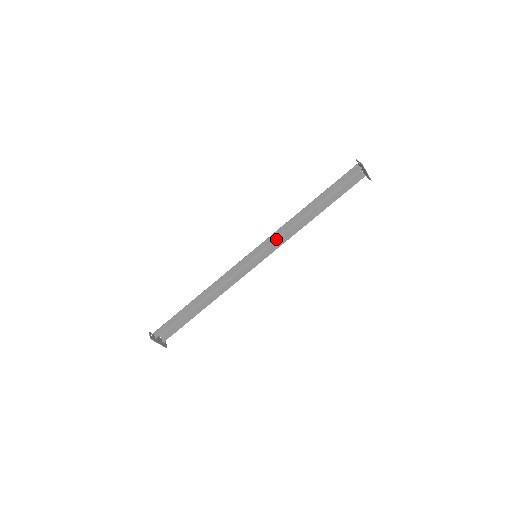
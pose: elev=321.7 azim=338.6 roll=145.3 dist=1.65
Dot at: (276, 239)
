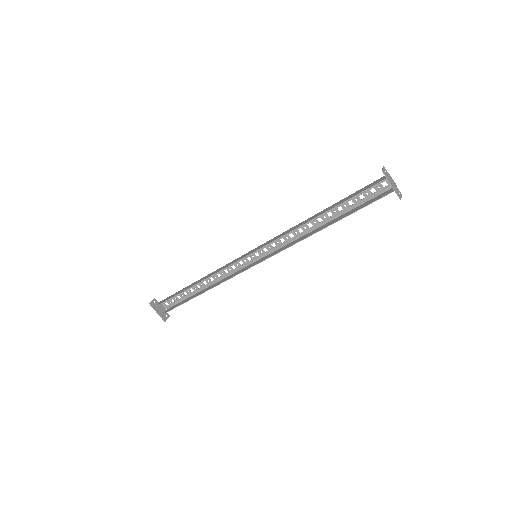
Dot at: (281, 244)
